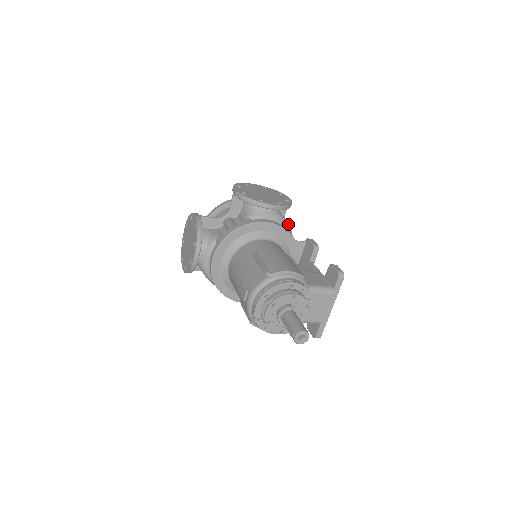
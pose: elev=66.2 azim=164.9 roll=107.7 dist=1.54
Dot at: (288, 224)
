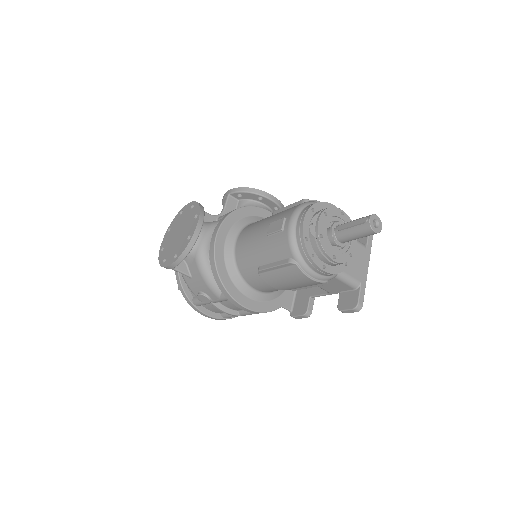
Dot at: occluded
